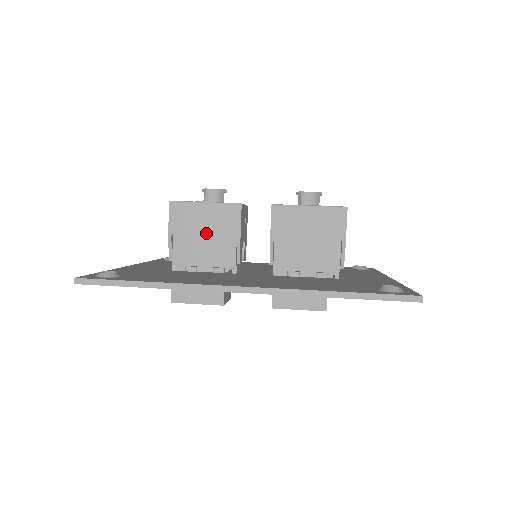
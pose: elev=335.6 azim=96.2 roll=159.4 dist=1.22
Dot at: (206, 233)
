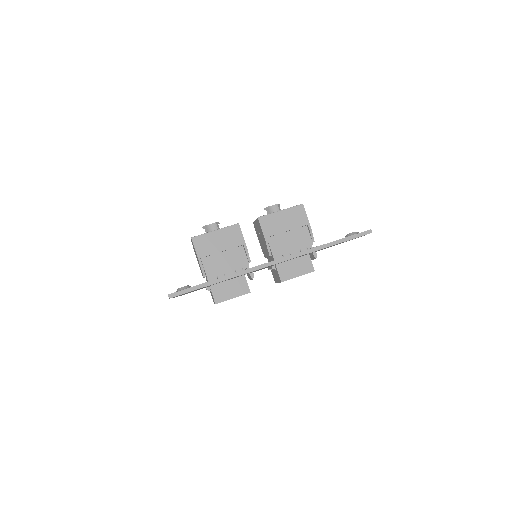
Dot at: (223, 250)
